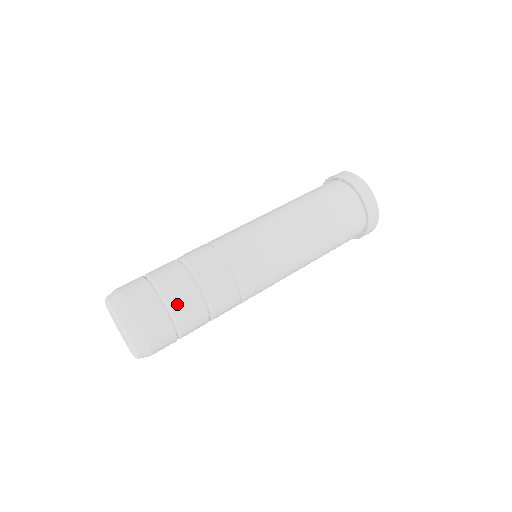
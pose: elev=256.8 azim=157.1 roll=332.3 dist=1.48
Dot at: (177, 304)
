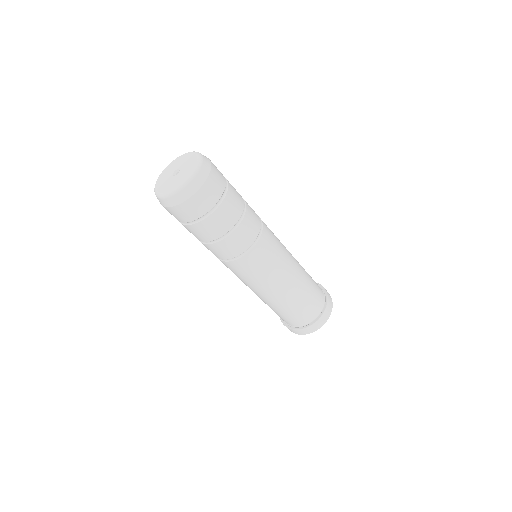
Dot at: (232, 192)
